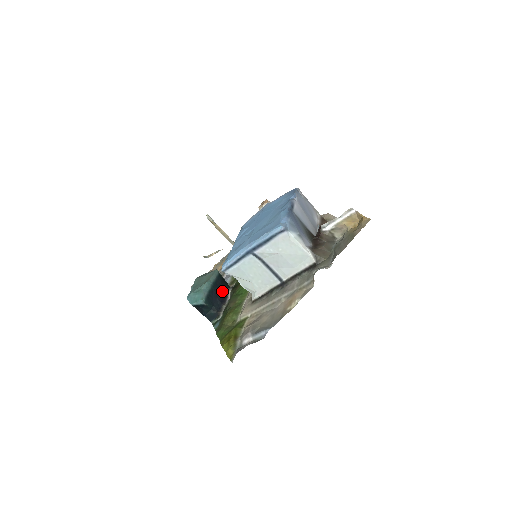
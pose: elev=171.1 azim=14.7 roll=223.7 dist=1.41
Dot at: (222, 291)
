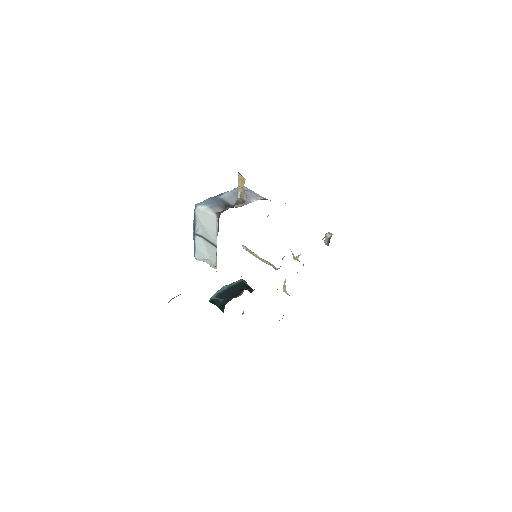
Dot at: (238, 291)
